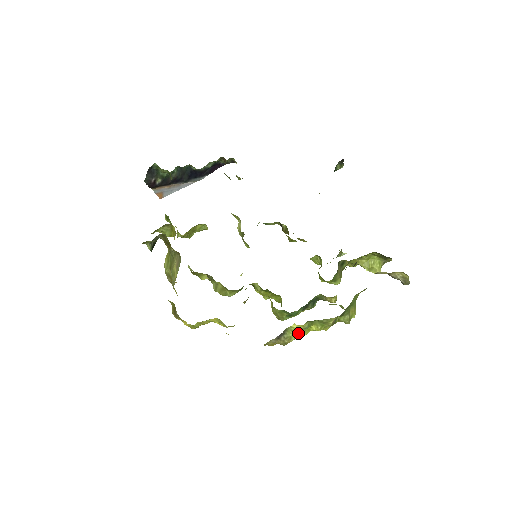
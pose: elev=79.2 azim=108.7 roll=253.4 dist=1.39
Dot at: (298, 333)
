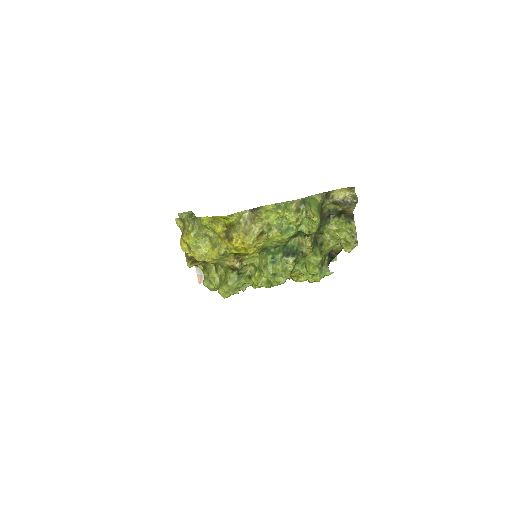
Dot at: (268, 212)
